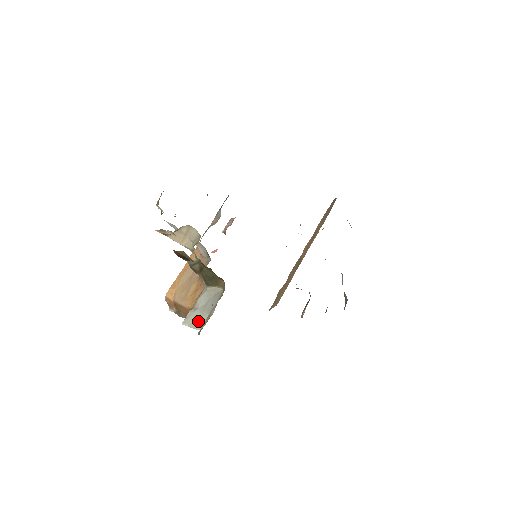
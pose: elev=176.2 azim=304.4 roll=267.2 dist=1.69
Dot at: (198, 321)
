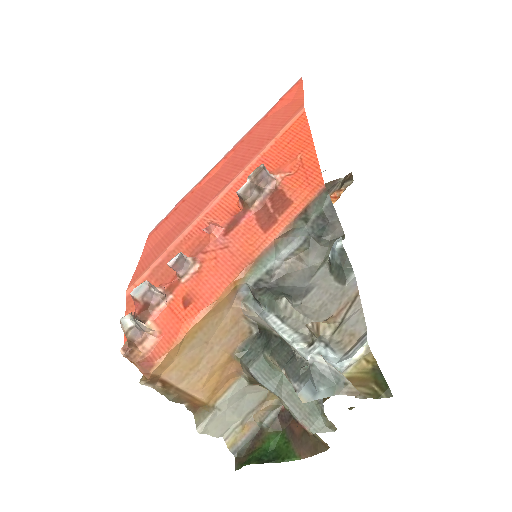
Dot at: (223, 427)
